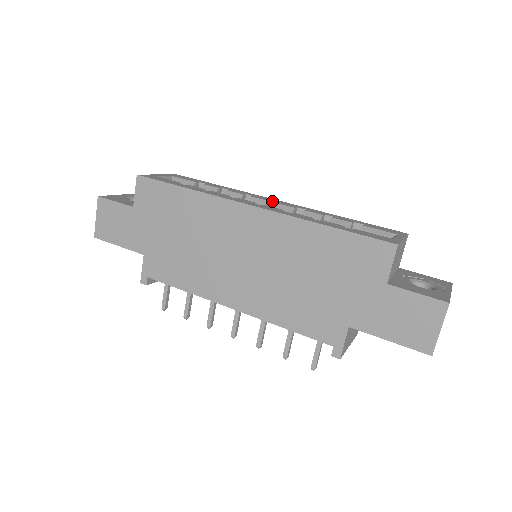
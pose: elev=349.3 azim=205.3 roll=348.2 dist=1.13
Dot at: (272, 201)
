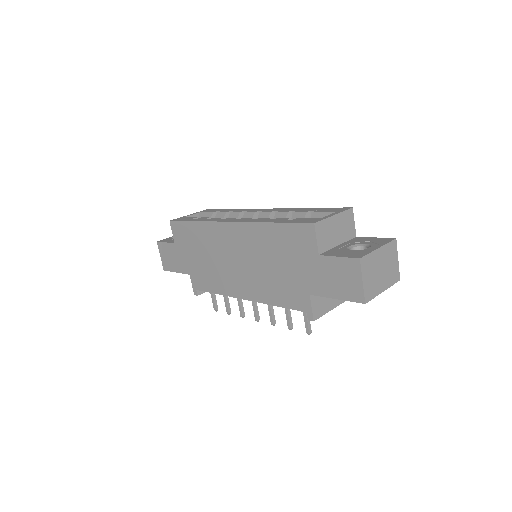
Dot at: (259, 211)
